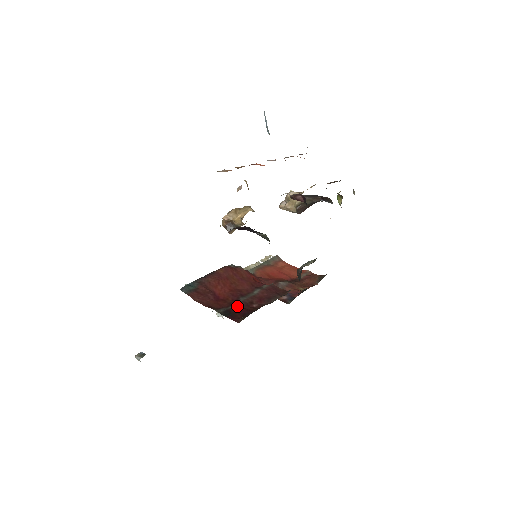
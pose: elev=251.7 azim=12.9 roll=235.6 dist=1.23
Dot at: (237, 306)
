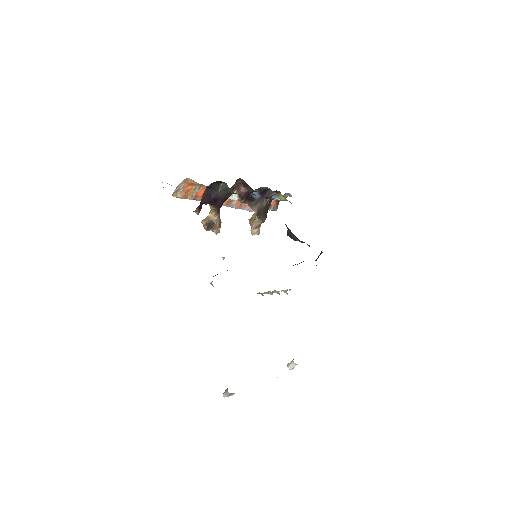
Dot at: occluded
